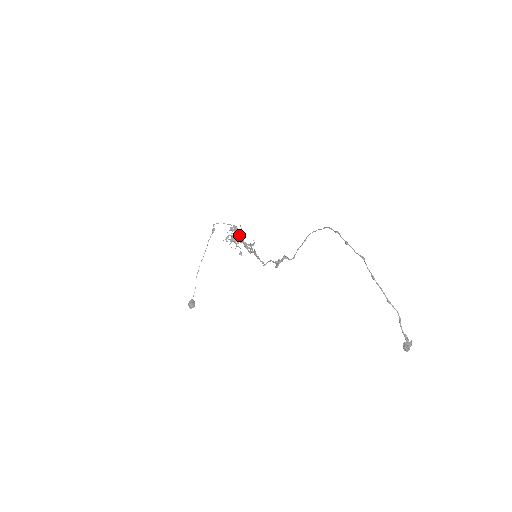
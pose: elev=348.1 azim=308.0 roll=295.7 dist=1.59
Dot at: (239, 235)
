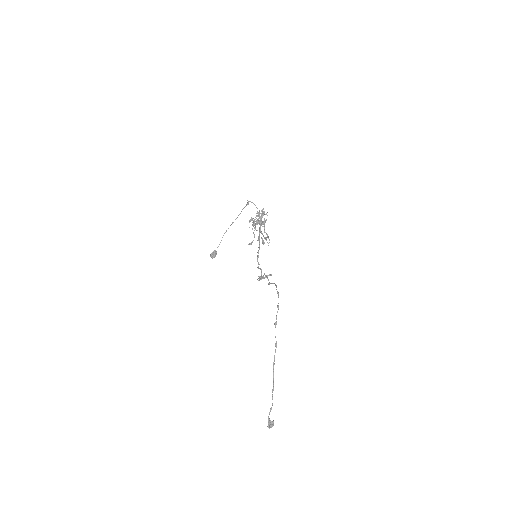
Dot at: (260, 223)
